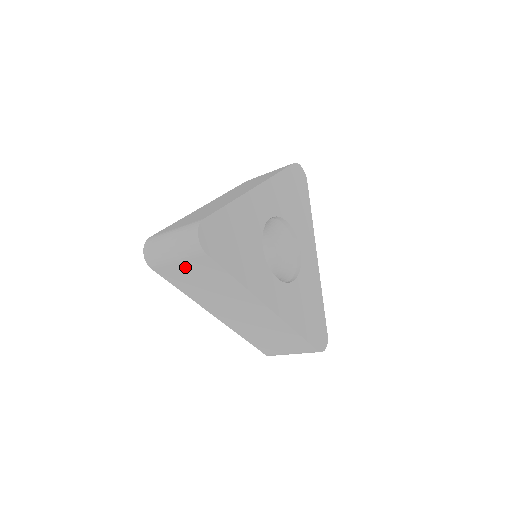
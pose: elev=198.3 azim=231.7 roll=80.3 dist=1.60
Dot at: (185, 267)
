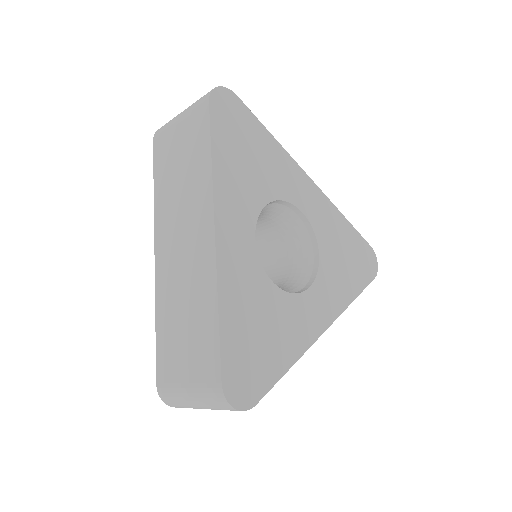
Dot at: occluded
